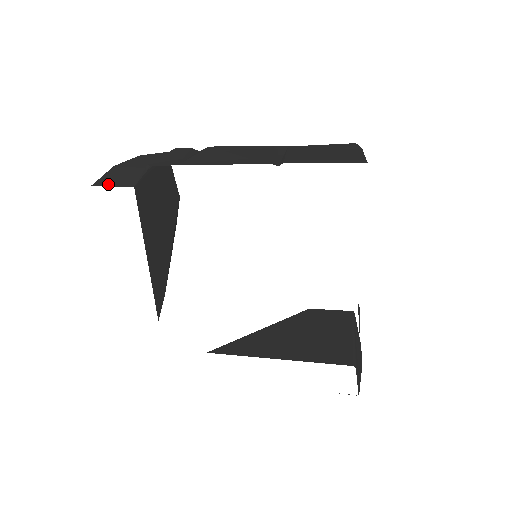
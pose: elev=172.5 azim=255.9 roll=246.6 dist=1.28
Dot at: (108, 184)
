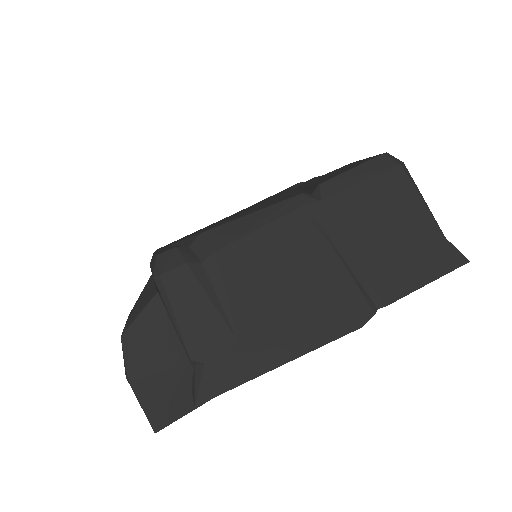
Dot at: (174, 416)
